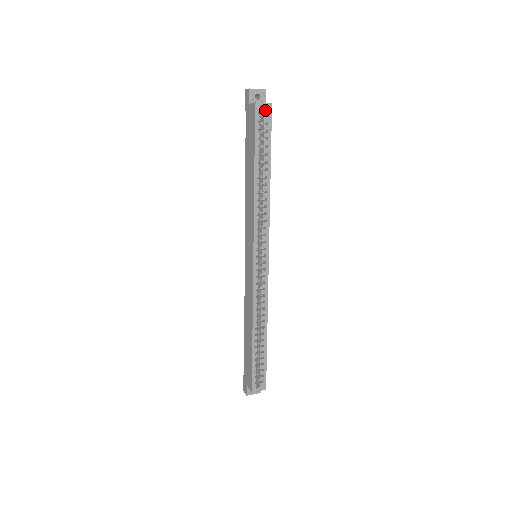
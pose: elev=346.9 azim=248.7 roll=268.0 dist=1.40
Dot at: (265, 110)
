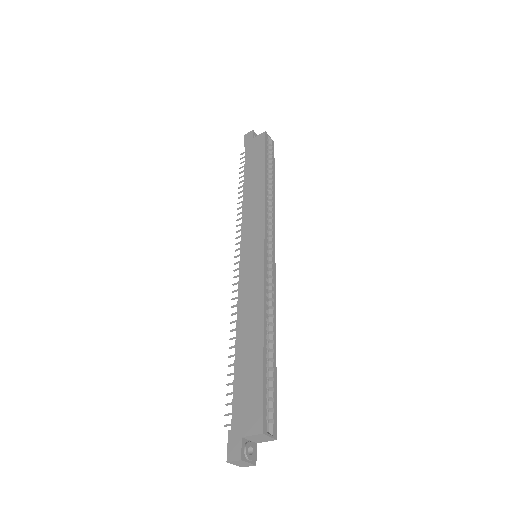
Dot at: (270, 142)
